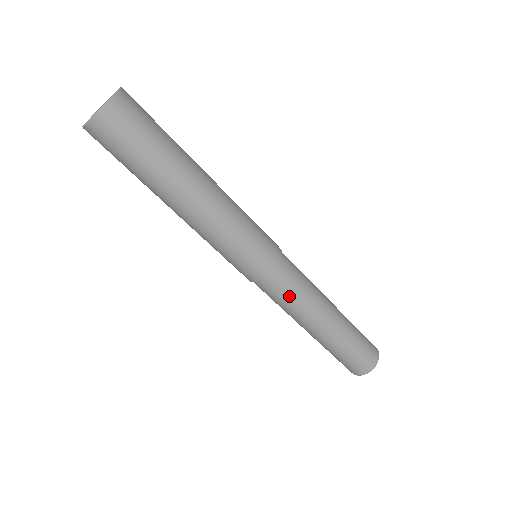
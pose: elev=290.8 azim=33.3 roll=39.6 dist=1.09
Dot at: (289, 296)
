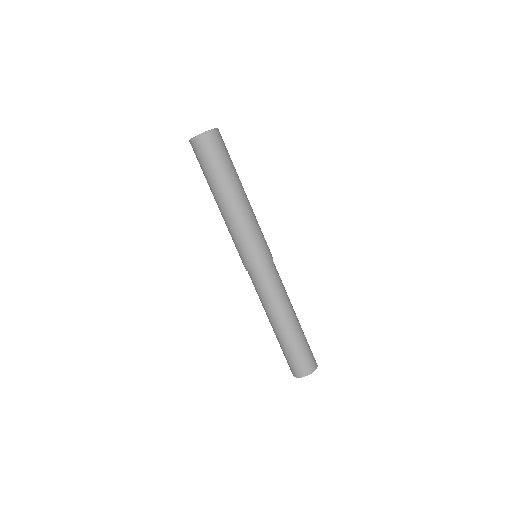
Dot at: (263, 290)
